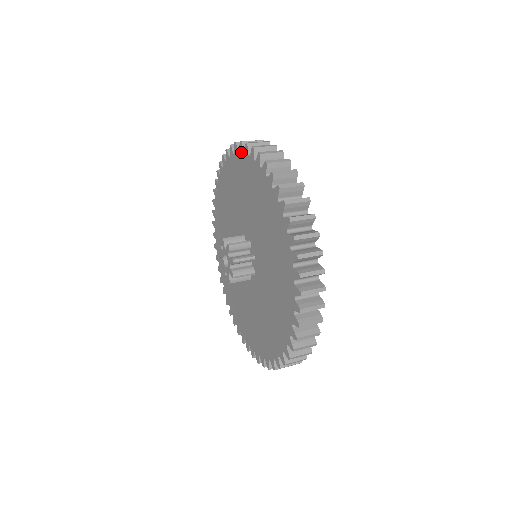
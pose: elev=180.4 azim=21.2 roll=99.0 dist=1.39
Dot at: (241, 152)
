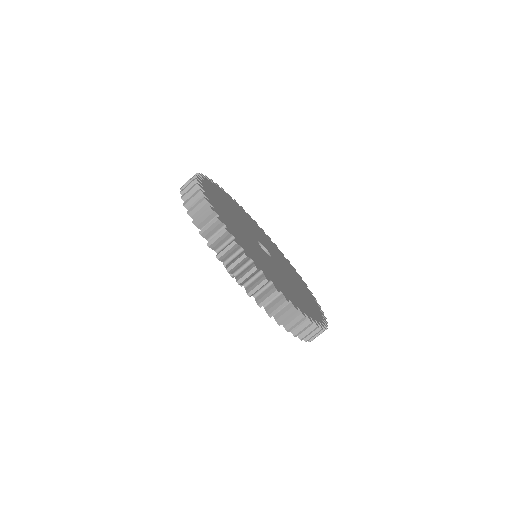
Dot at: (198, 227)
